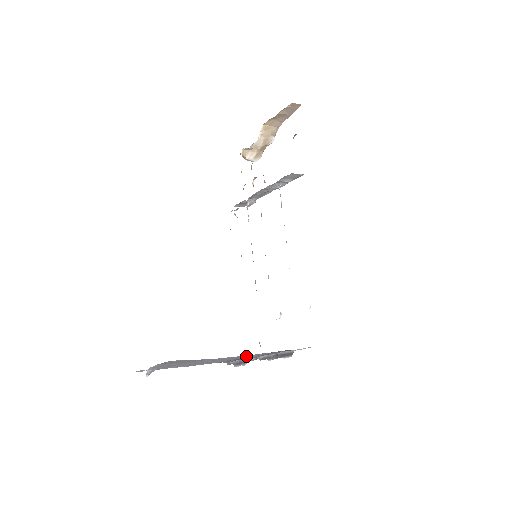
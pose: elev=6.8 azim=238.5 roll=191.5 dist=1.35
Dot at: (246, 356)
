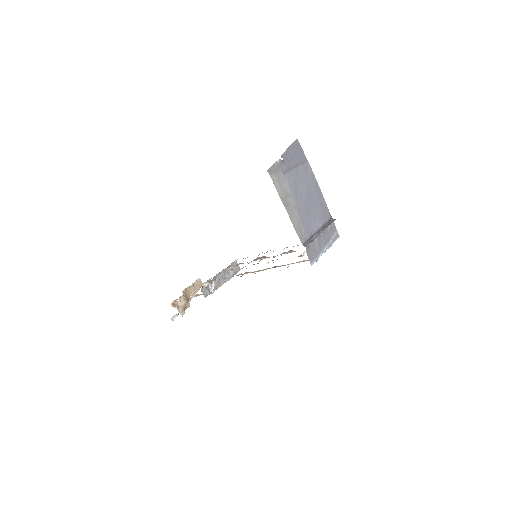
Dot at: (318, 197)
